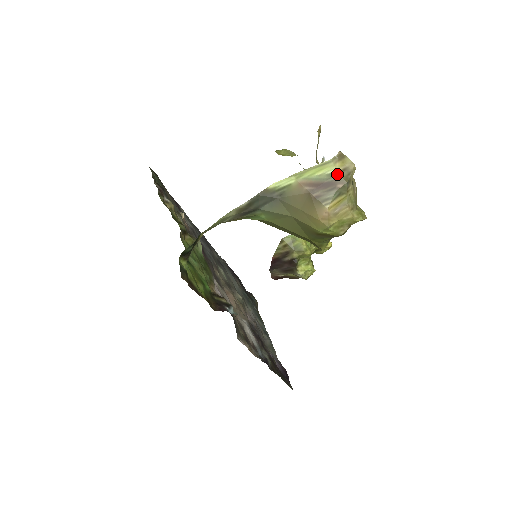
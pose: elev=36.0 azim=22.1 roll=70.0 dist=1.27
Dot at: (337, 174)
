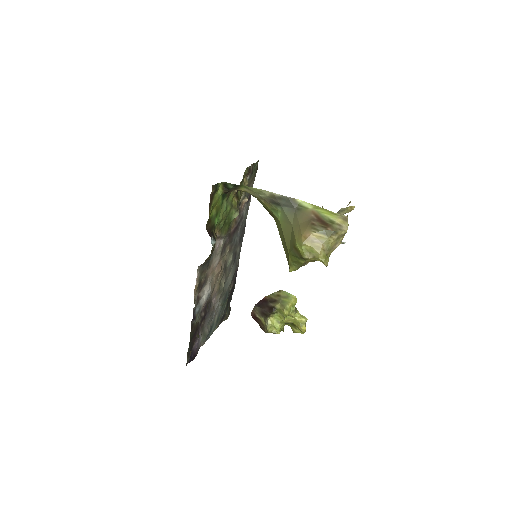
Dot at: (334, 223)
